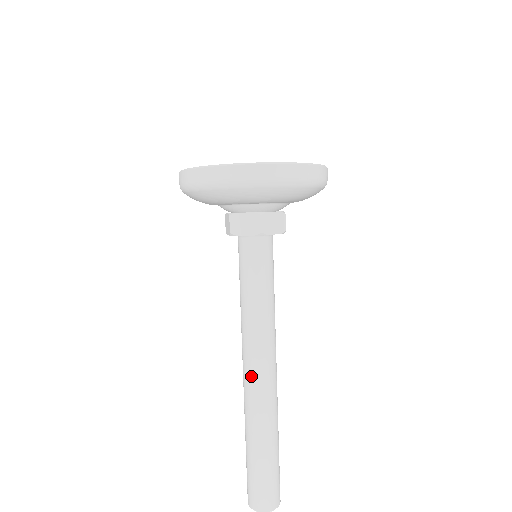
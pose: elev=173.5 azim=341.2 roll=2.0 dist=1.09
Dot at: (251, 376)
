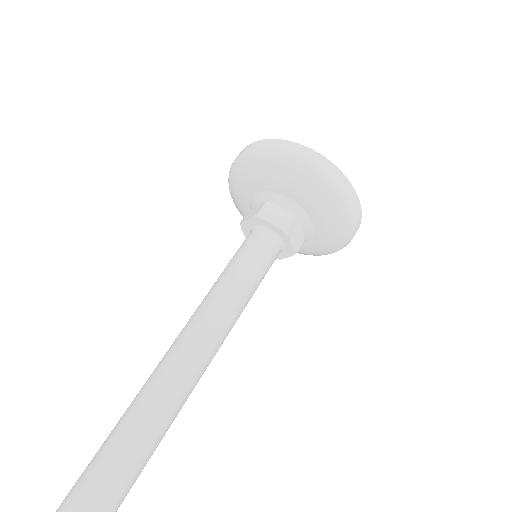
Dot at: (182, 353)
